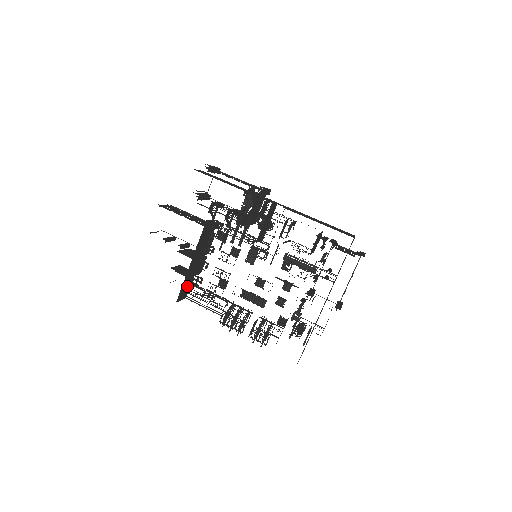
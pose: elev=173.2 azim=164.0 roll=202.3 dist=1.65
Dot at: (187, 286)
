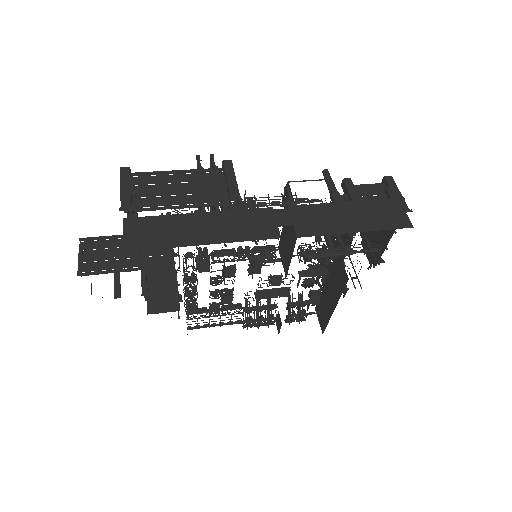
Dot at: occluded
